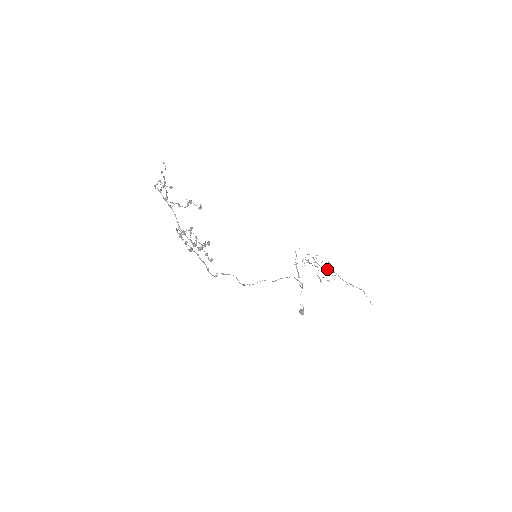
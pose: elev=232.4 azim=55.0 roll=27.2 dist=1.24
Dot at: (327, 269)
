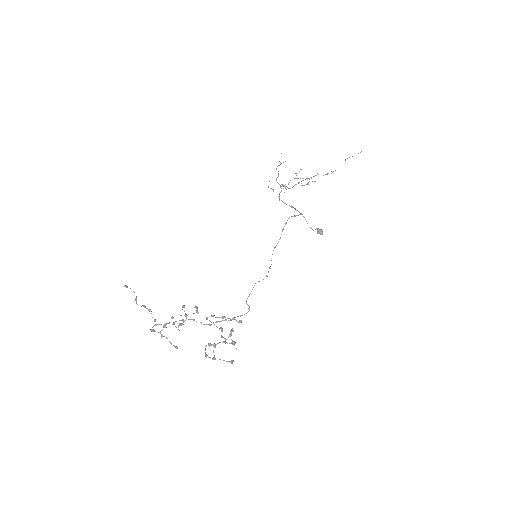
Dot at: occluded
